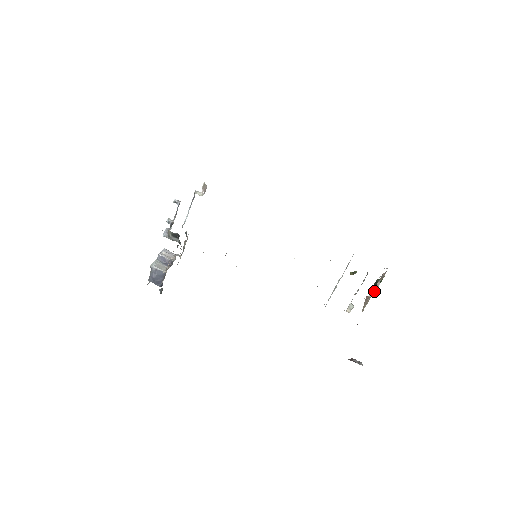
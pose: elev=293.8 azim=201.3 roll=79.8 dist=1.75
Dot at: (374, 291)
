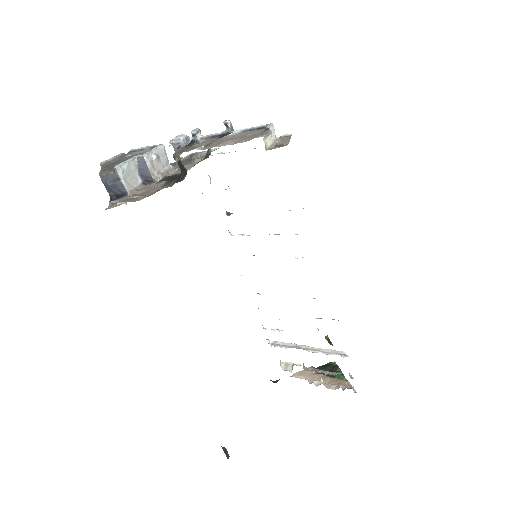
Dot at: (323, 381)
